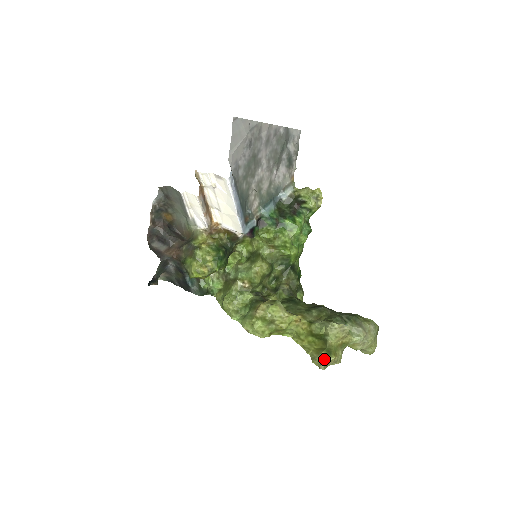
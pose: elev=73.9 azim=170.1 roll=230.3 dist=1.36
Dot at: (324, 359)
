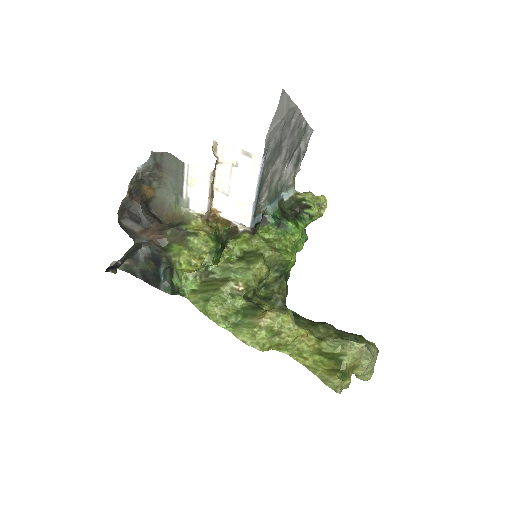
Dot at: (341, 382)
